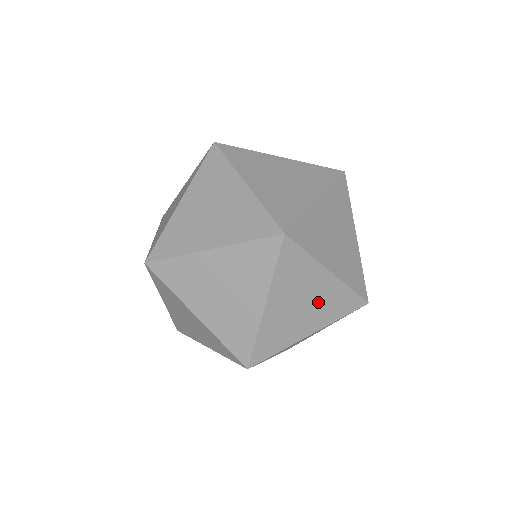
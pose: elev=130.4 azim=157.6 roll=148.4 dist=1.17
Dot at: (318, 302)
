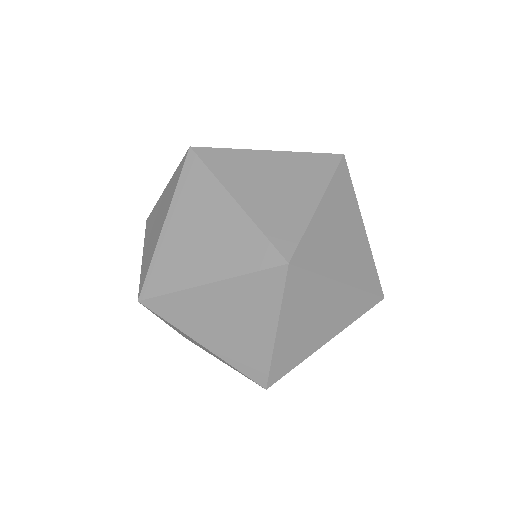
Dot at: (219, 238)
